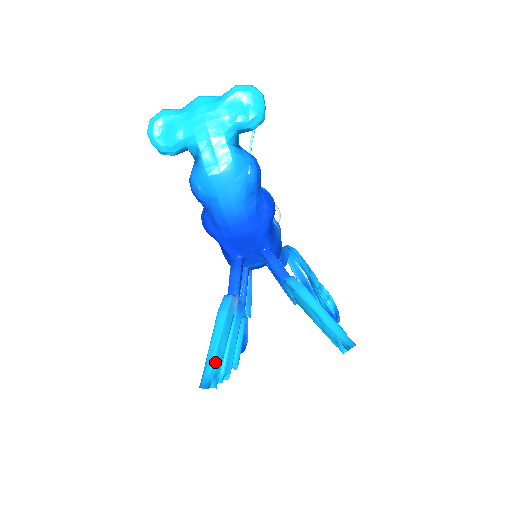
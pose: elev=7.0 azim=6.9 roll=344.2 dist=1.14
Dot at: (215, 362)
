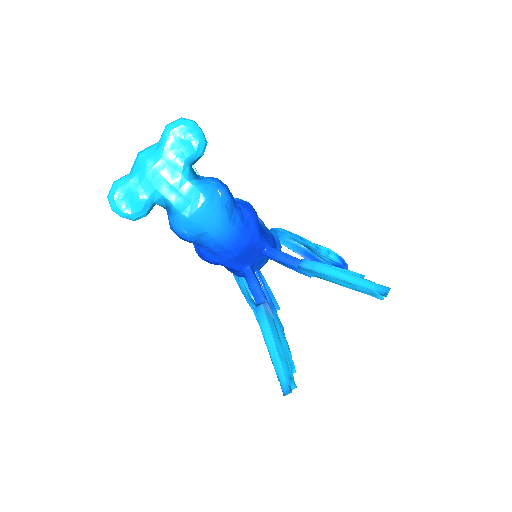
Dot at: (283, 367)
